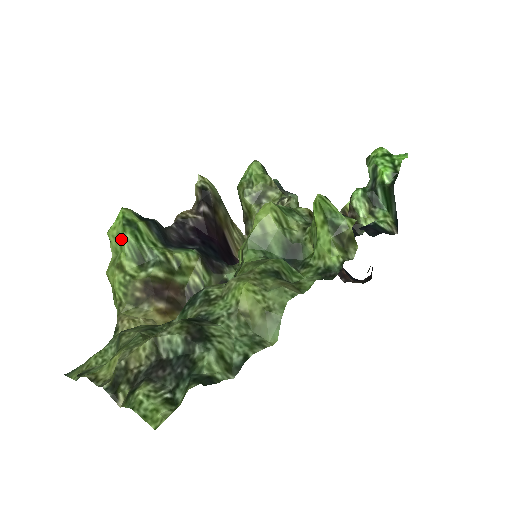
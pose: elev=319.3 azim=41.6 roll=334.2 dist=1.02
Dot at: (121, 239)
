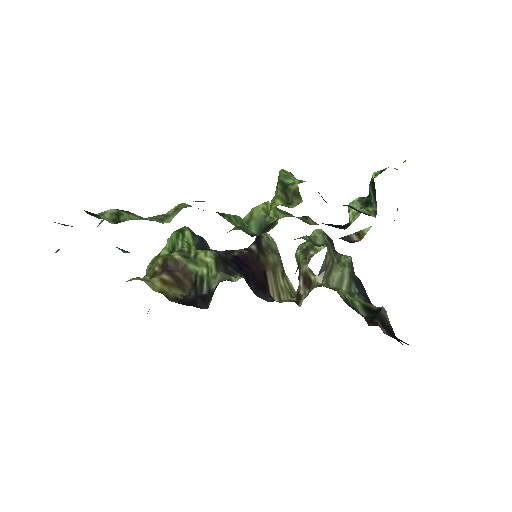
Dot at: occluded
